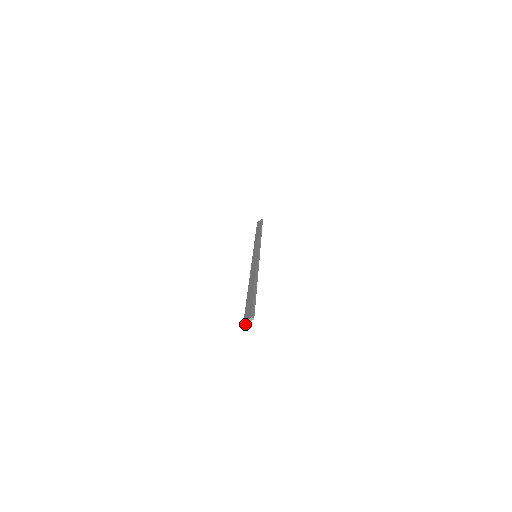
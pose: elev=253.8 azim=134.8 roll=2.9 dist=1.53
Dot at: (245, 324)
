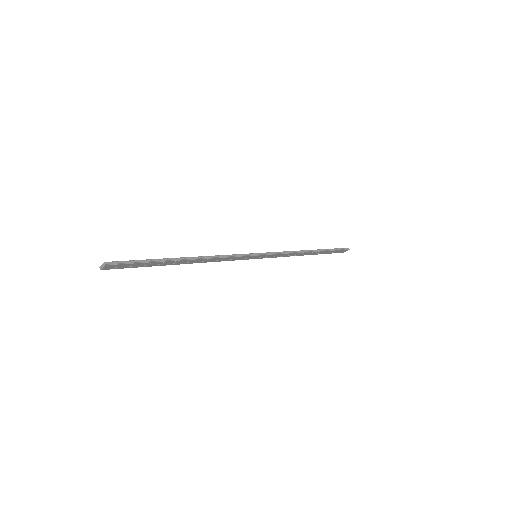
Dot at: (100, 267)
